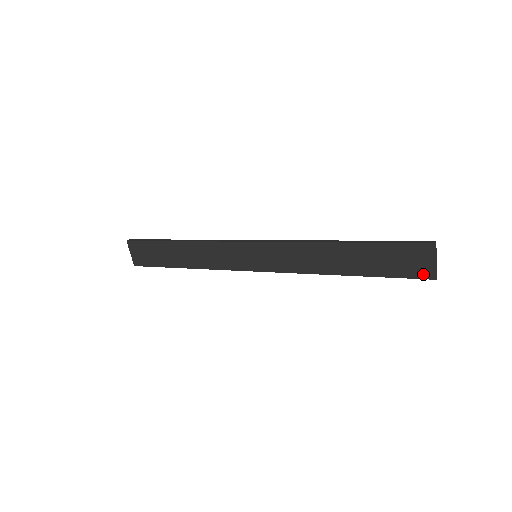
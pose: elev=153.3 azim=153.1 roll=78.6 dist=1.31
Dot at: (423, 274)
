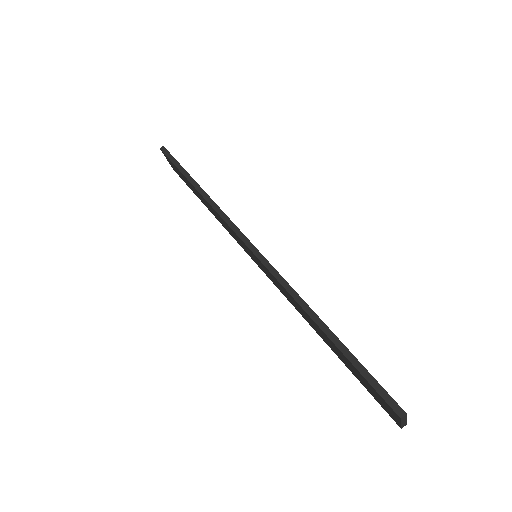
Dot at: (390, 414)
